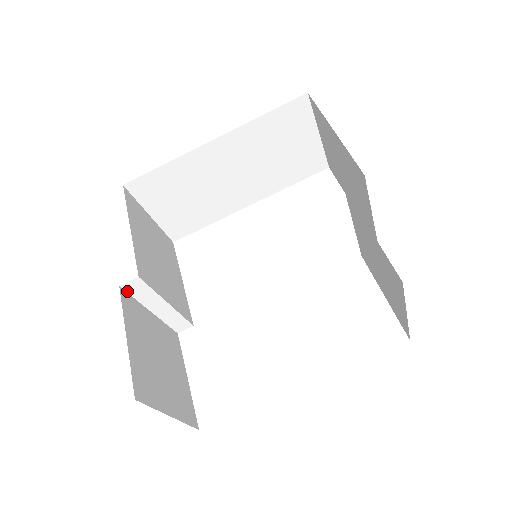
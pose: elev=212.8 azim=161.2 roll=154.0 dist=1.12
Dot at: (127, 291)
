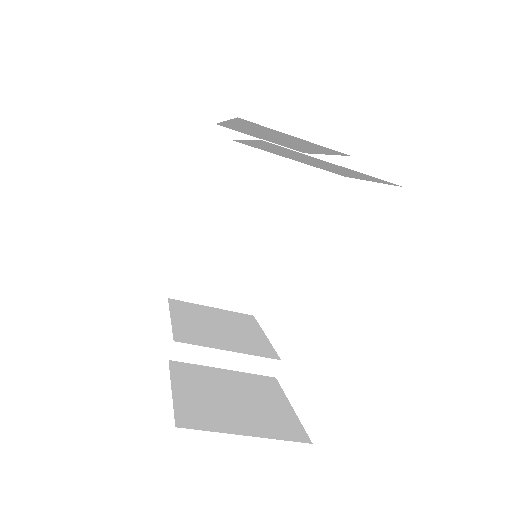
Dot at: (180, 361)
